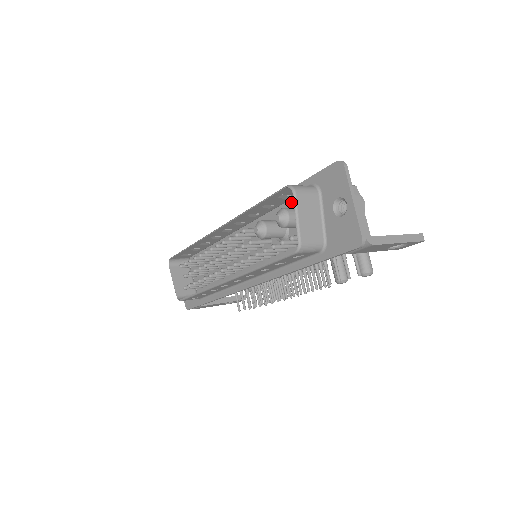
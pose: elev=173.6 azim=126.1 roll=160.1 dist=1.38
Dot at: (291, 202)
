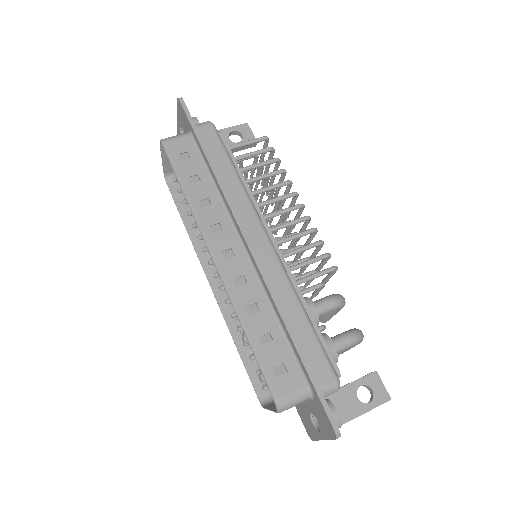
Dot at: (293, 347)
